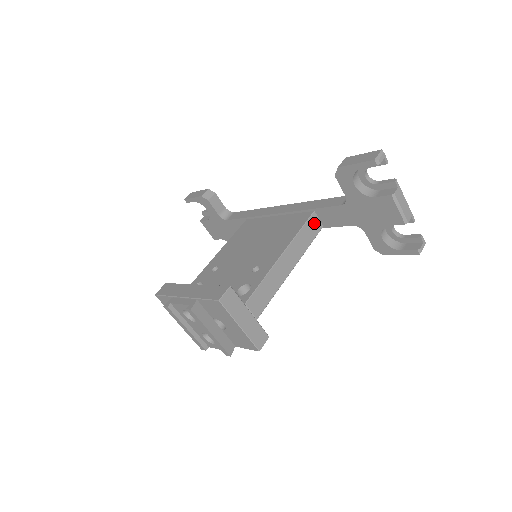
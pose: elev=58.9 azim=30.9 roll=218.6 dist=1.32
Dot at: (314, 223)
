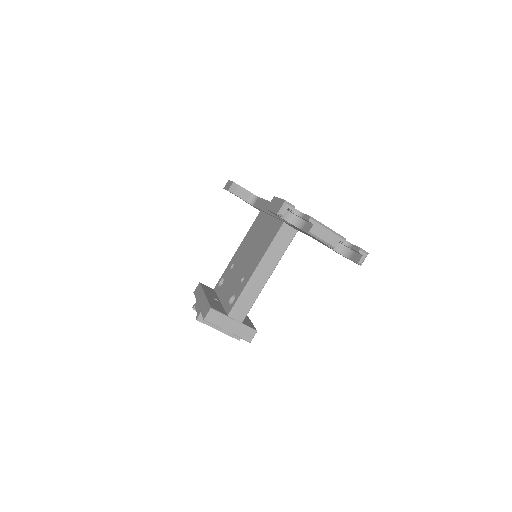
Dot at: (286, 232)
